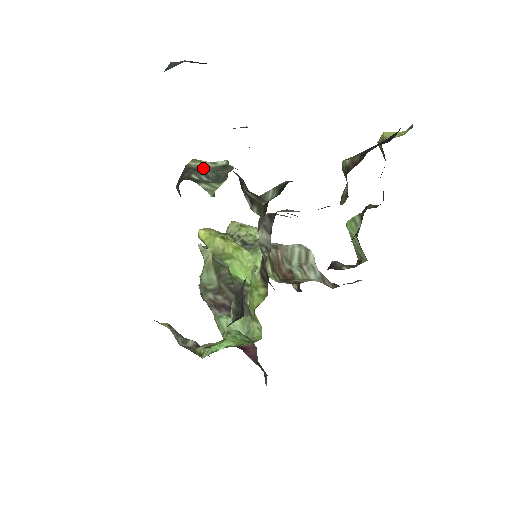
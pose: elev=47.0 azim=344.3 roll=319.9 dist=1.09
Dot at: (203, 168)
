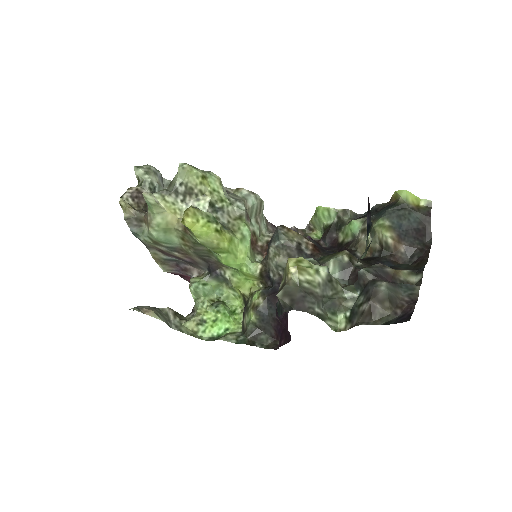
Dot at: (316, 289)
